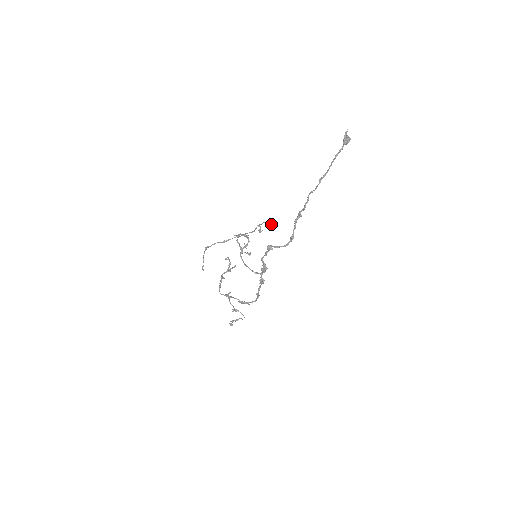
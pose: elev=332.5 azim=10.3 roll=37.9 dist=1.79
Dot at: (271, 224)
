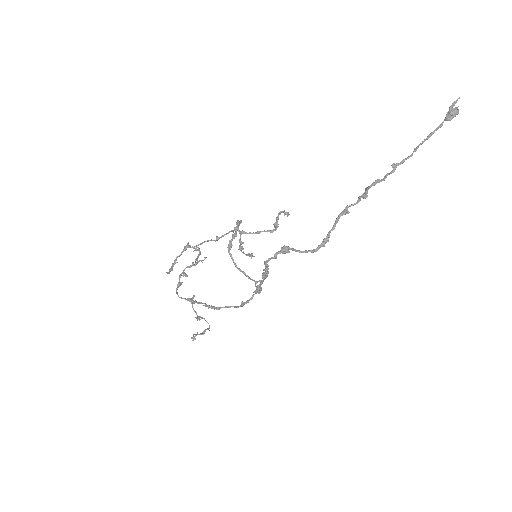
Dot at: (287, 212)
